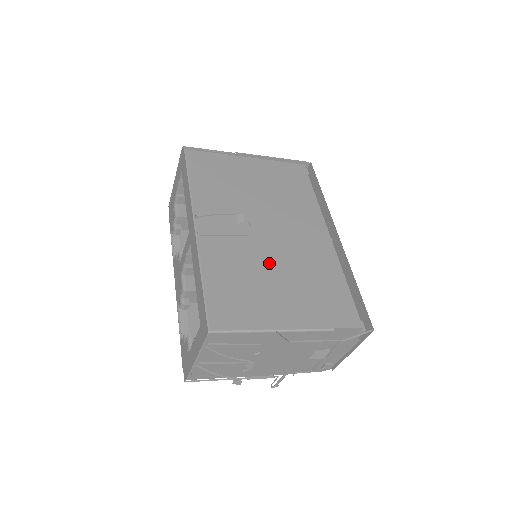
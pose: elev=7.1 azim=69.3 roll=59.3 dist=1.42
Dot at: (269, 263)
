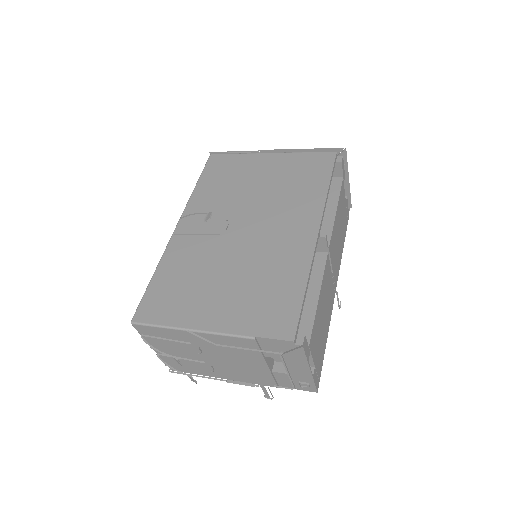
Dot at: (225, 262)
